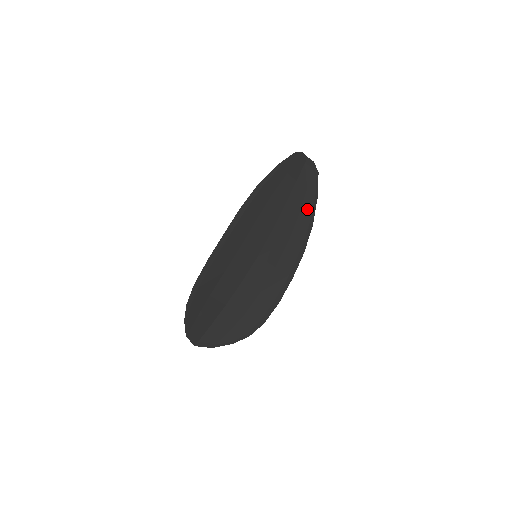
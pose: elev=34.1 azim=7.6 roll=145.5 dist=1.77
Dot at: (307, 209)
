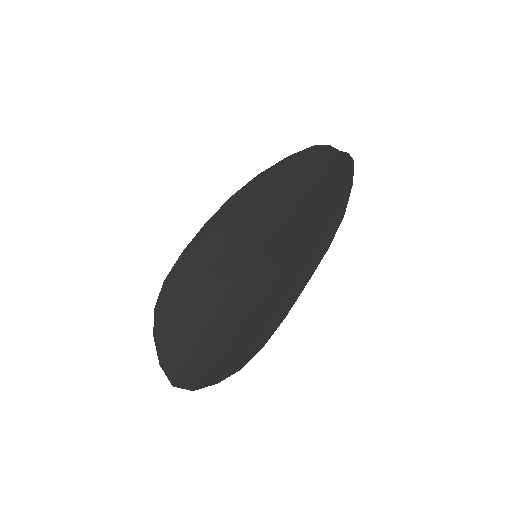
Dot at: (335, 199)
